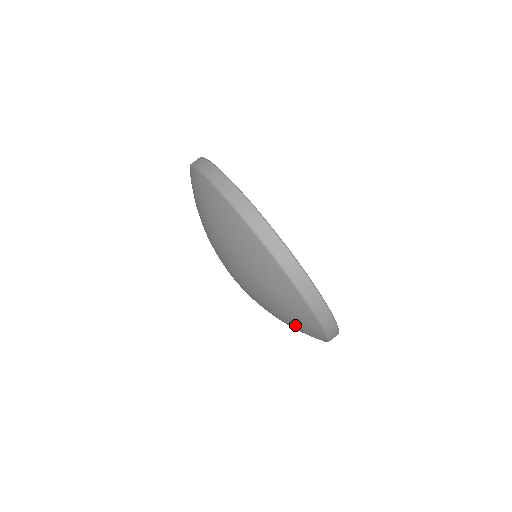
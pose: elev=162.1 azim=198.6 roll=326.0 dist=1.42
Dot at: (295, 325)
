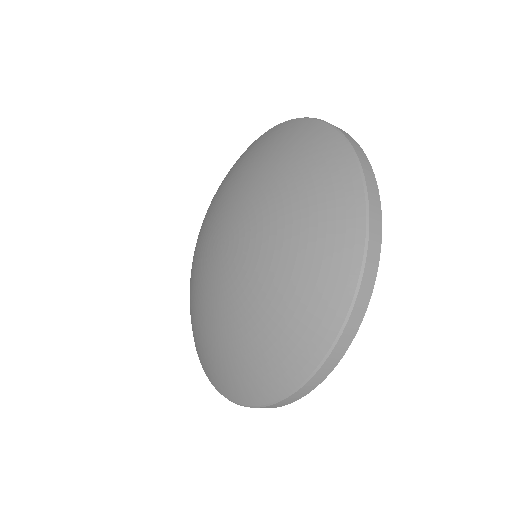
Dot at: (263, 349)
